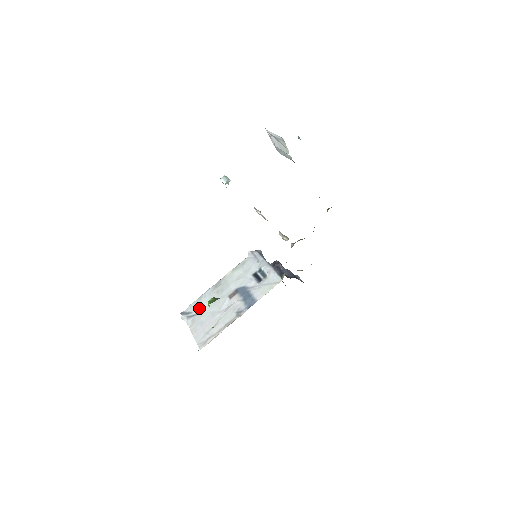
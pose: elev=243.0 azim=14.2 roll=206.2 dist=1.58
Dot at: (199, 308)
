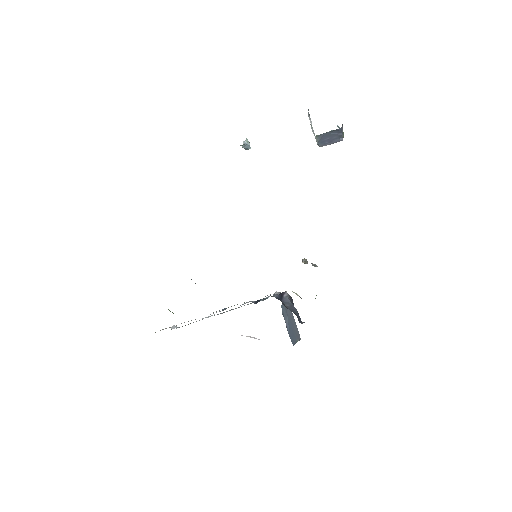
Dot at: occluded
